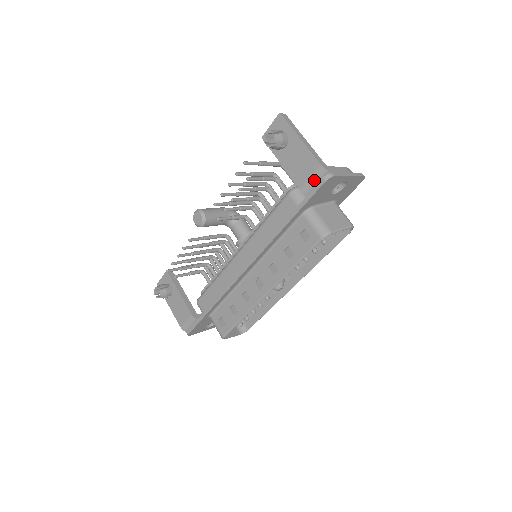
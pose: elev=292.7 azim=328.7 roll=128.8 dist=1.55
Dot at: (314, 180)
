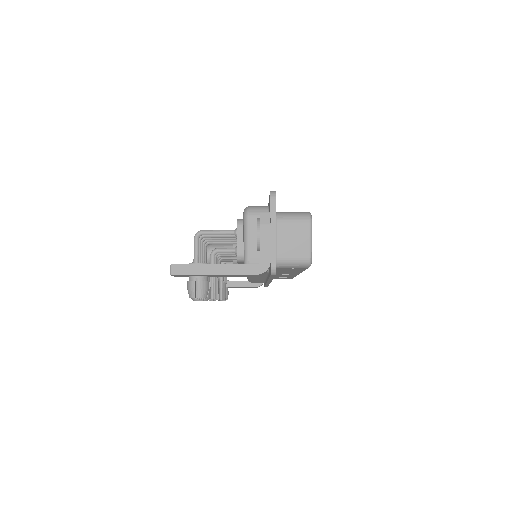
Dot at: occluded
